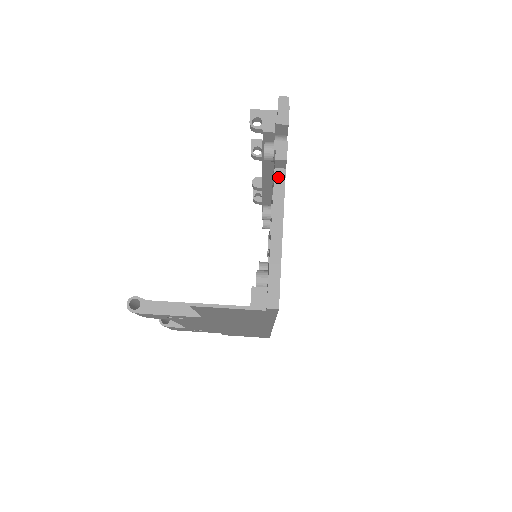
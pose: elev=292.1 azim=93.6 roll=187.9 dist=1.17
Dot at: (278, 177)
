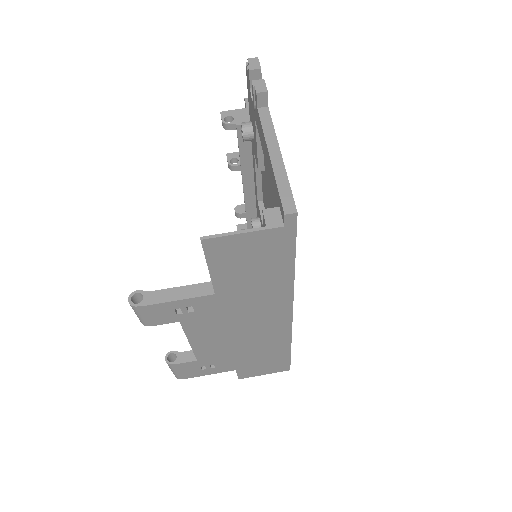
Dot at: (263, 113)
